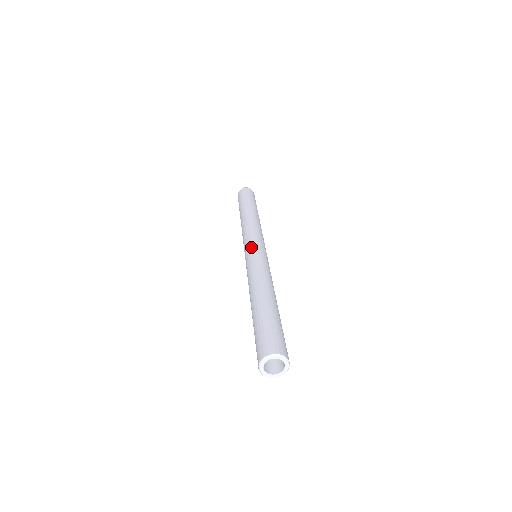
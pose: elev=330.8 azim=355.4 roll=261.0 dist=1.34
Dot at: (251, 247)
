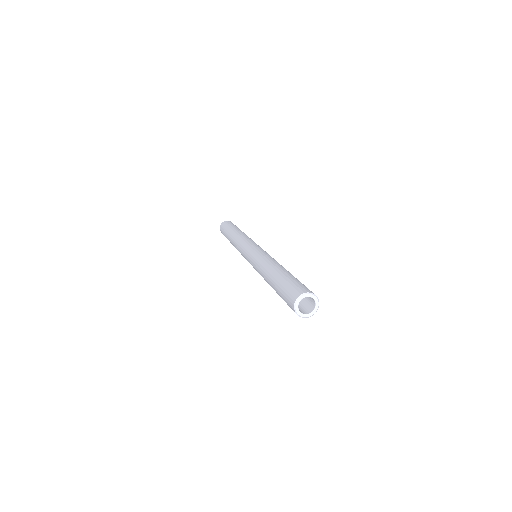
Dot at: (254, 247)
